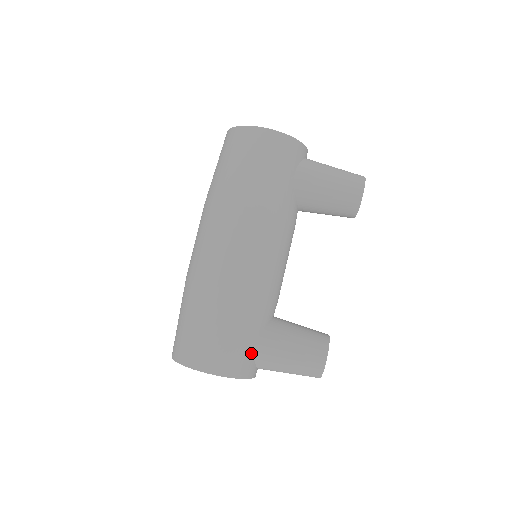
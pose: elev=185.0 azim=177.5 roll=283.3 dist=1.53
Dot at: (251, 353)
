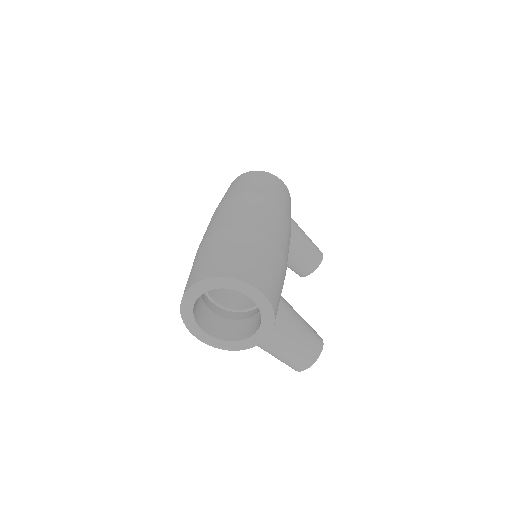
Dot at: (278, 305)
